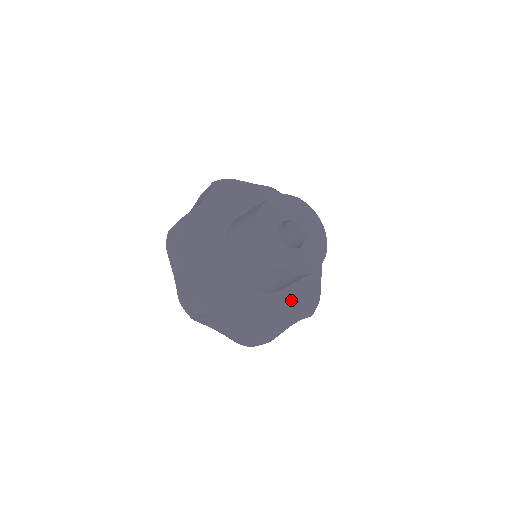
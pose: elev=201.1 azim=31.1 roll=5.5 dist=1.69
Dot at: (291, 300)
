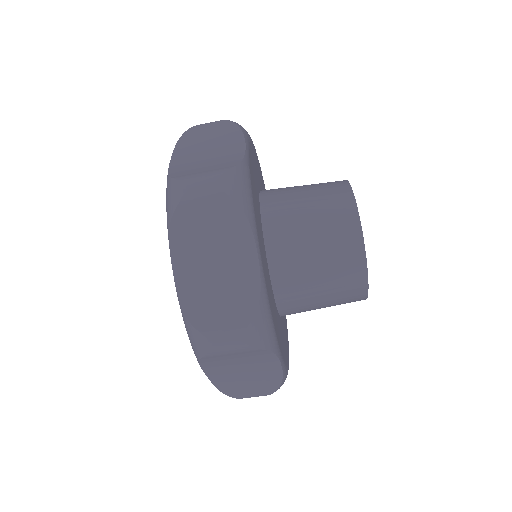
Dot at: (280, 334)
